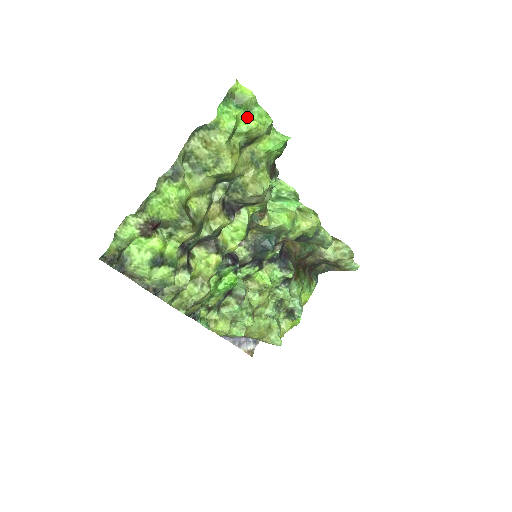
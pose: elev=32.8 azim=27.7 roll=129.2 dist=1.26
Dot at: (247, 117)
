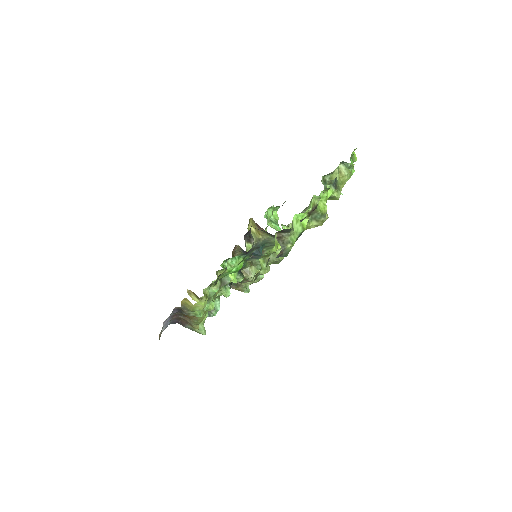
Dot at: occluded
